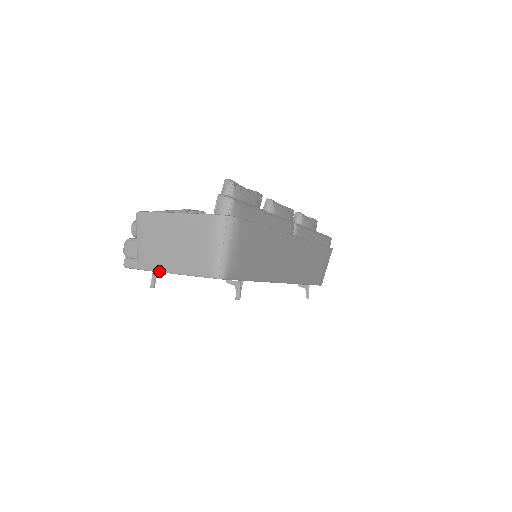
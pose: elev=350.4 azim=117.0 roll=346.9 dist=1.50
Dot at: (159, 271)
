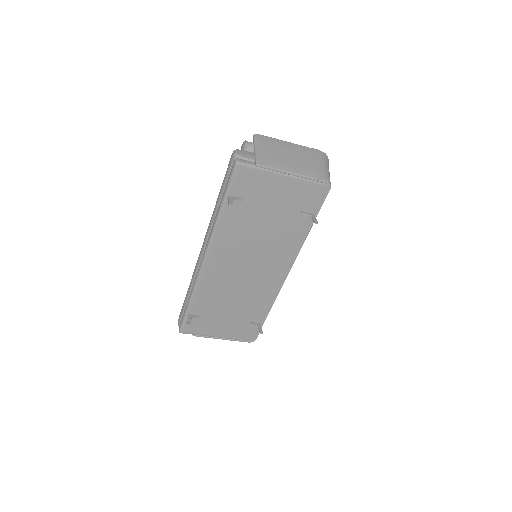
Dot at: (279, 169)
